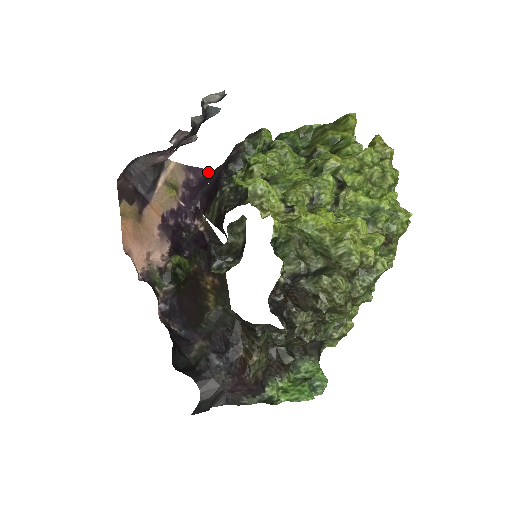
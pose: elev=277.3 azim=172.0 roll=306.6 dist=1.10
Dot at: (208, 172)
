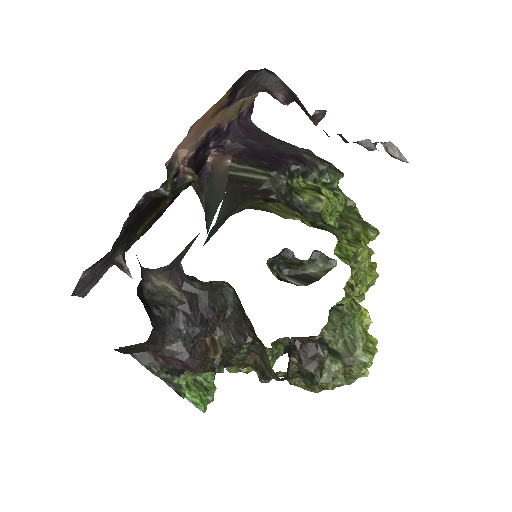
Dot at: occluded
